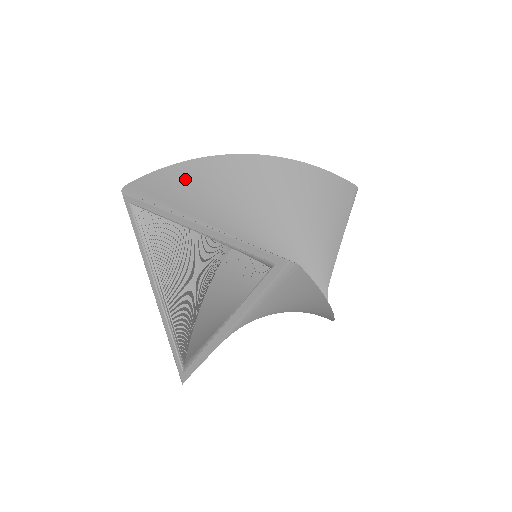
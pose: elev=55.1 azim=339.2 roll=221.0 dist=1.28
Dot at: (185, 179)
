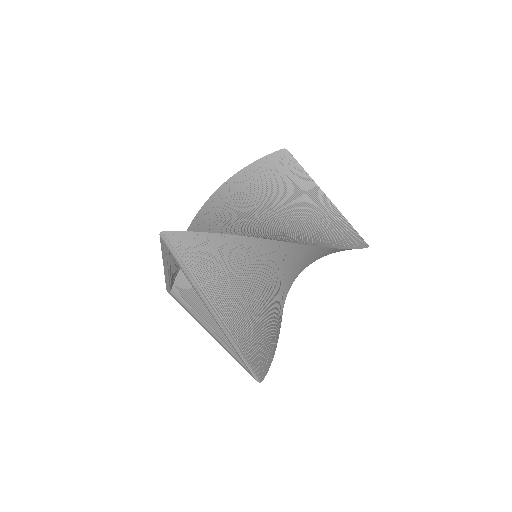
Dot at: occluded
